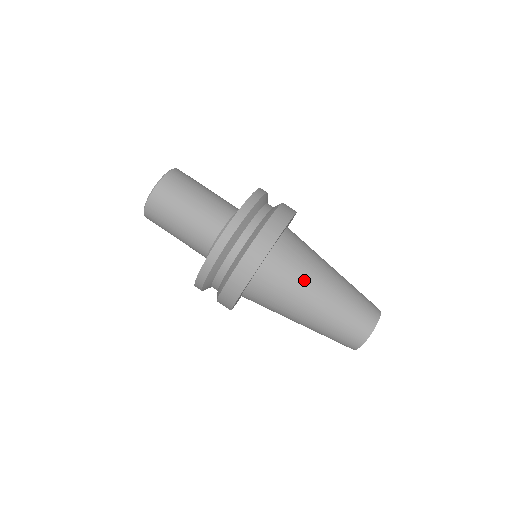
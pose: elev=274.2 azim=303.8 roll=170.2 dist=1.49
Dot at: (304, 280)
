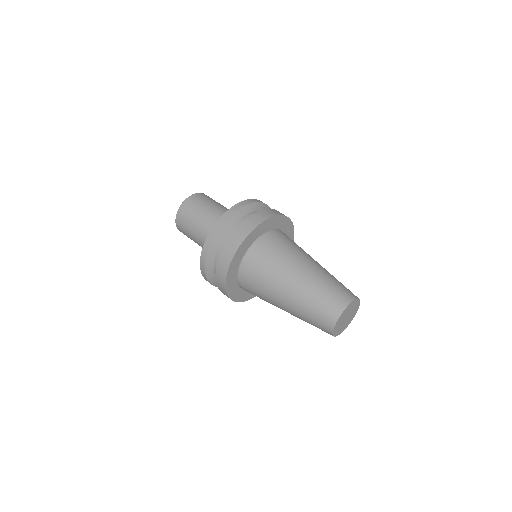
Dot at: (294, 253)
